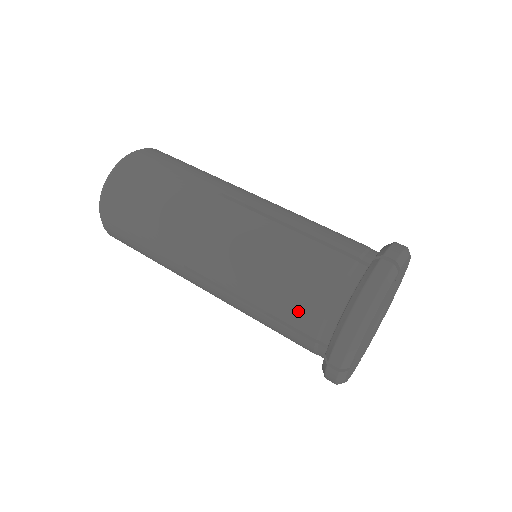
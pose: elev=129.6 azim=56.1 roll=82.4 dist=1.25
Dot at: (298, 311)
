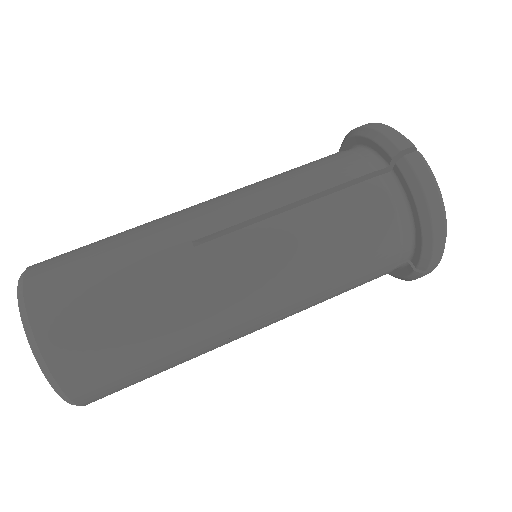
Dot at: (375, 263)
